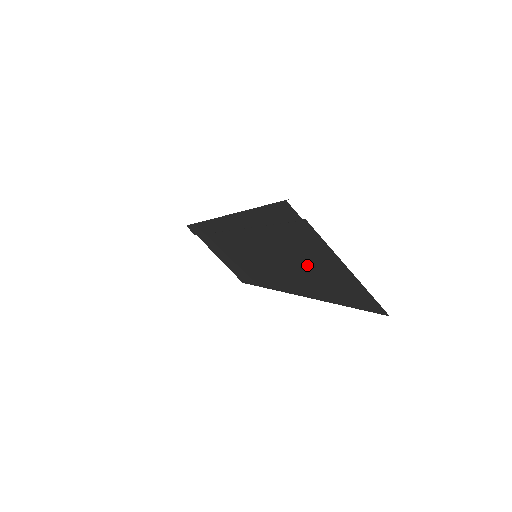
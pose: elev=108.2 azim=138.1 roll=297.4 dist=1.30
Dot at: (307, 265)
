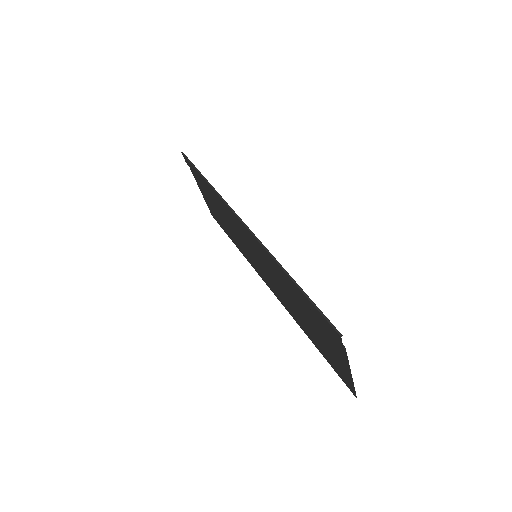
Dot at: (311, 325)
